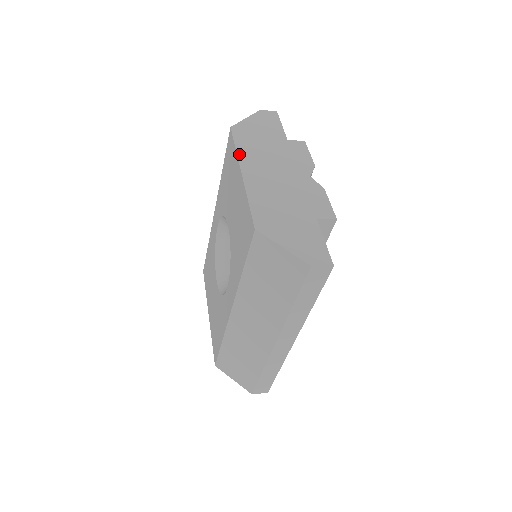
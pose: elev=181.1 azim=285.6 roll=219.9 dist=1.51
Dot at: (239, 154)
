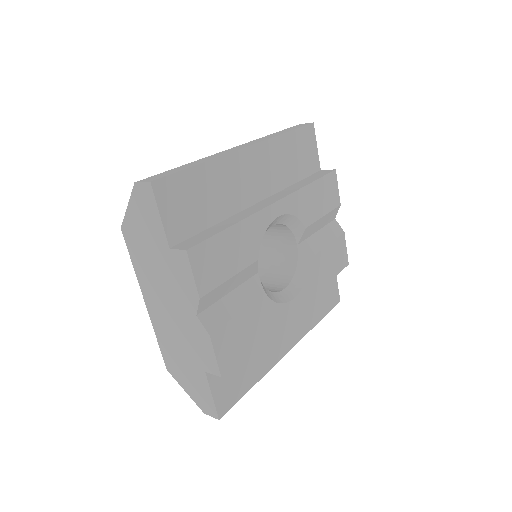
Dot at: (137, 277)
